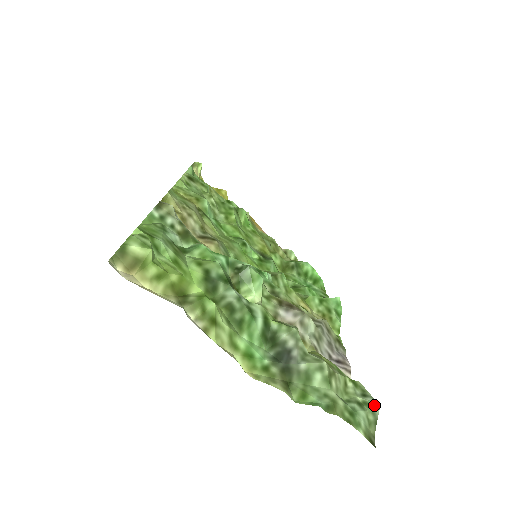
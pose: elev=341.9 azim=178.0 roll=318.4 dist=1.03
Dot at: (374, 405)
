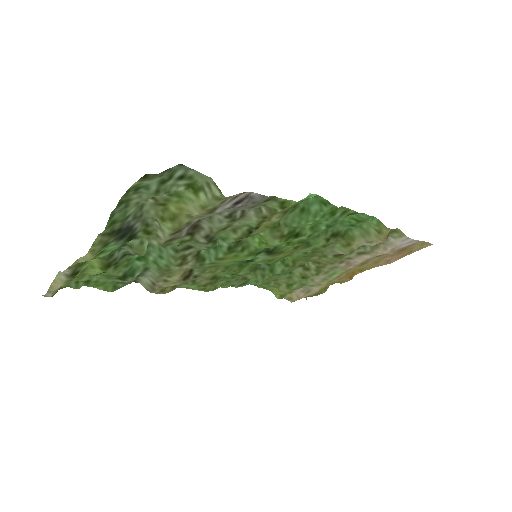
Dot at: (175, 169)
